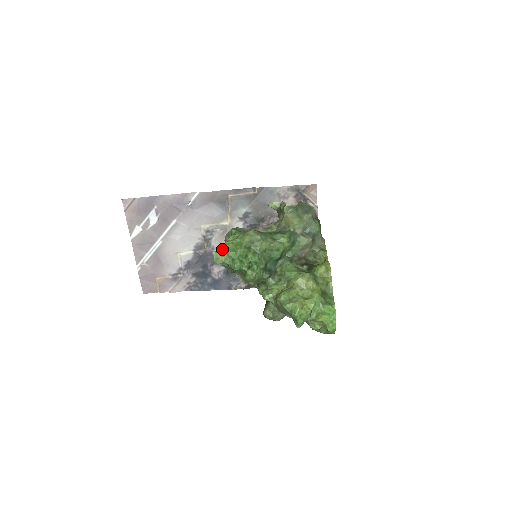
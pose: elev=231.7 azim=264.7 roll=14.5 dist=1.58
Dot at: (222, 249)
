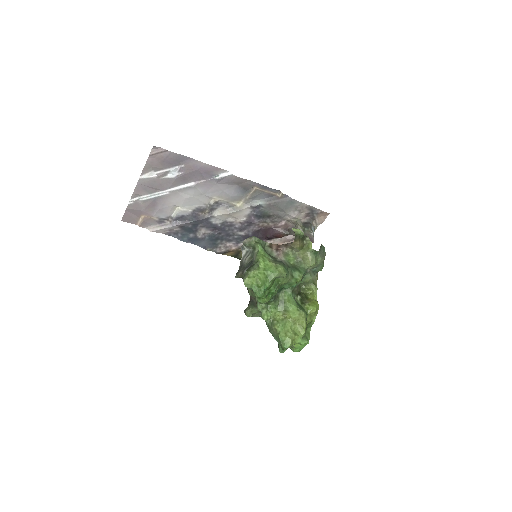
Dot at: (255, 278)
